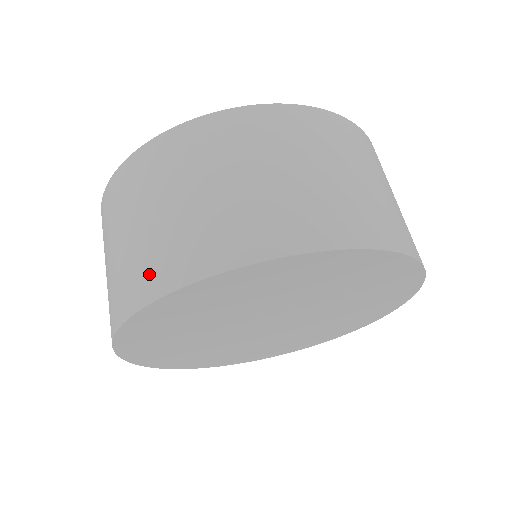
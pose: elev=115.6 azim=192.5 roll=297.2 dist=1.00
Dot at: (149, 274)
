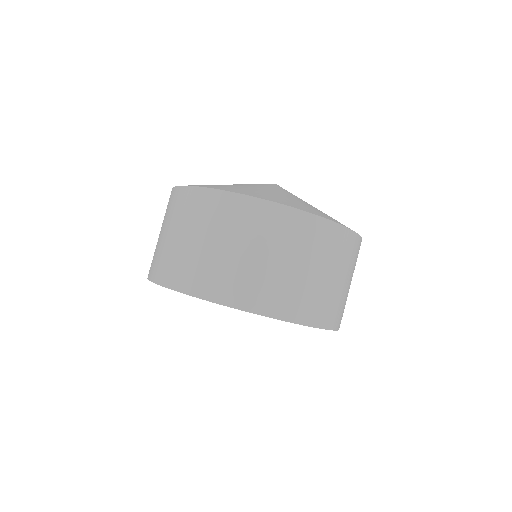
Dot at: (211, 283)
